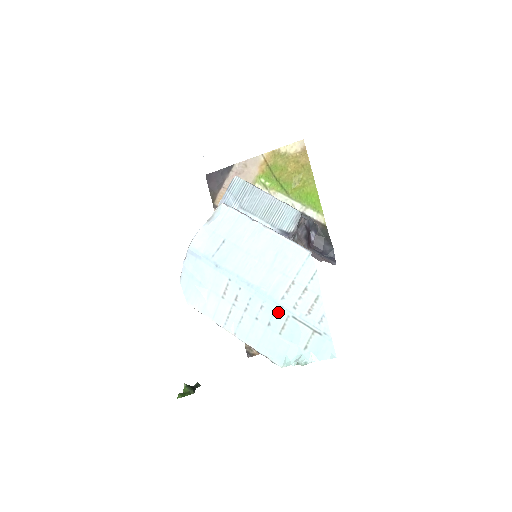
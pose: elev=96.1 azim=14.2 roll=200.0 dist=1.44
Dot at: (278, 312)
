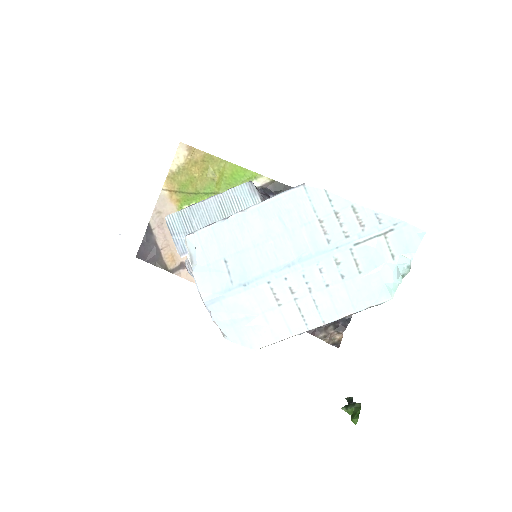
Dot at: (338, 257)
